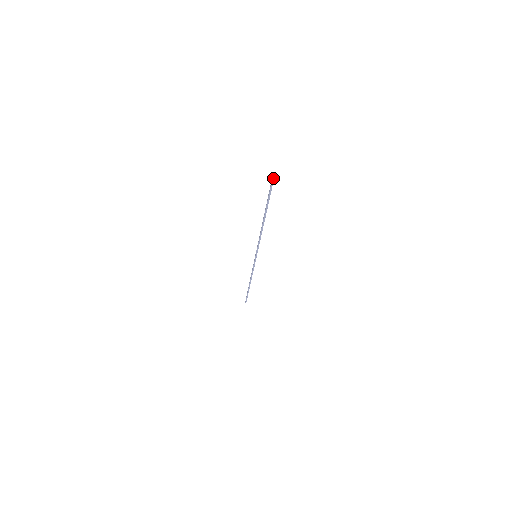
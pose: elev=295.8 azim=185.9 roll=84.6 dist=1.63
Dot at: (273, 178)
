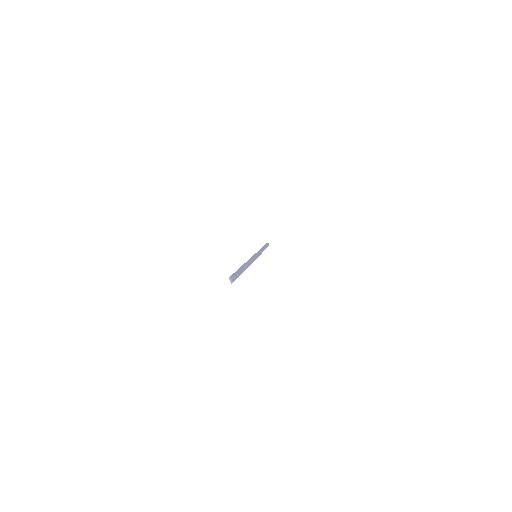
Dot at: occluded
